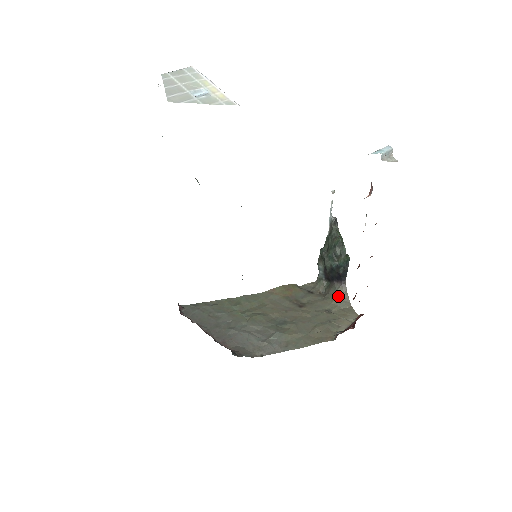
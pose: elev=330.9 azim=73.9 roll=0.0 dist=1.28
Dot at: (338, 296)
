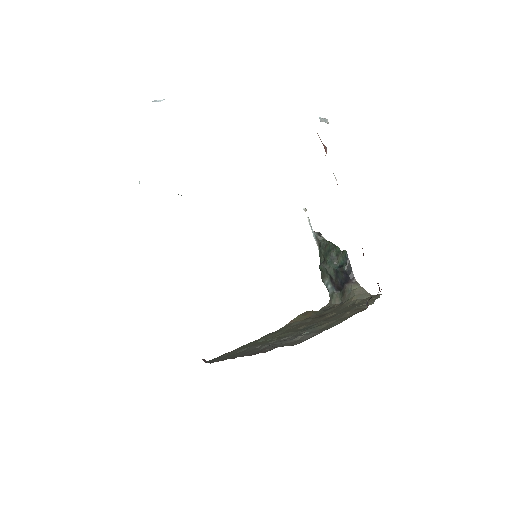
Dot at: (354, 293)
